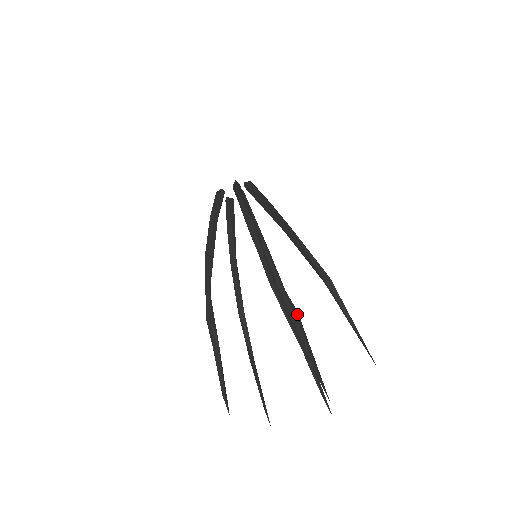
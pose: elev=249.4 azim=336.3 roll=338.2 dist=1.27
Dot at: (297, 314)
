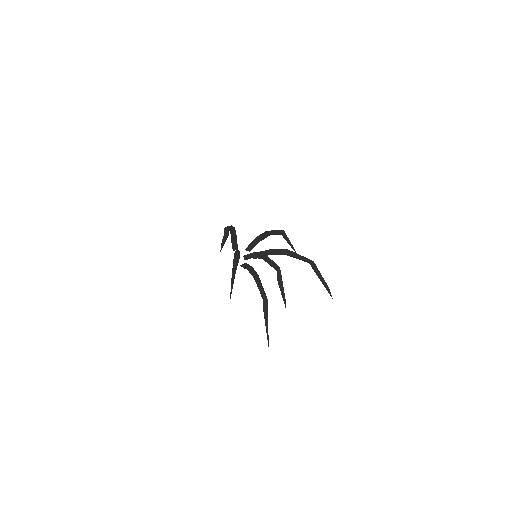
Dot at: (280, 270)
